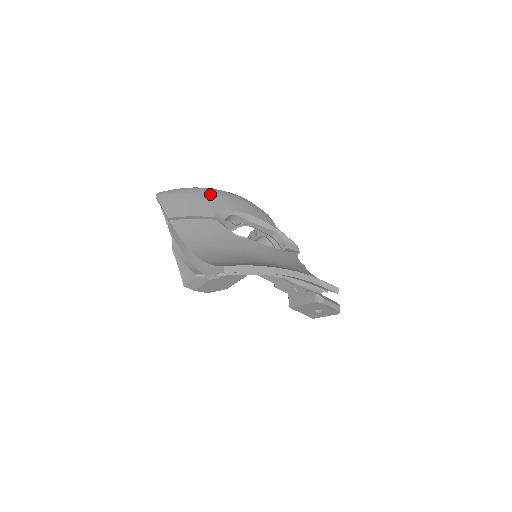
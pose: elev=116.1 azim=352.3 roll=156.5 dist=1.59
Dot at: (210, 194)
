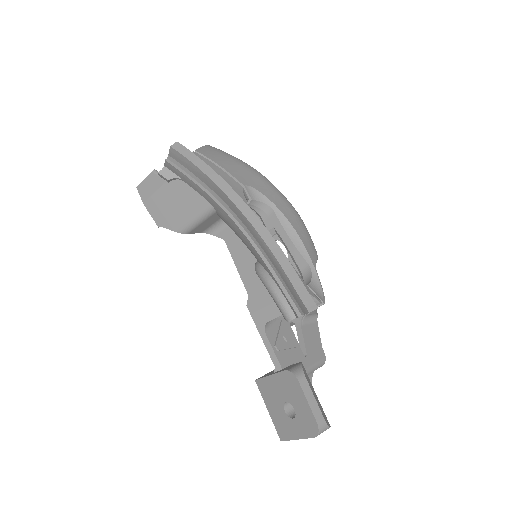
Dot at: (263, 178)
